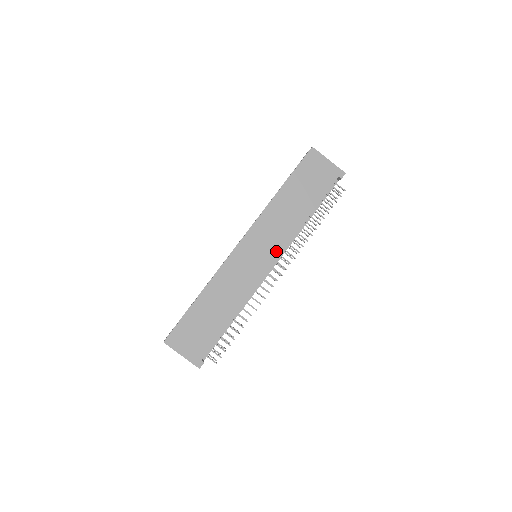
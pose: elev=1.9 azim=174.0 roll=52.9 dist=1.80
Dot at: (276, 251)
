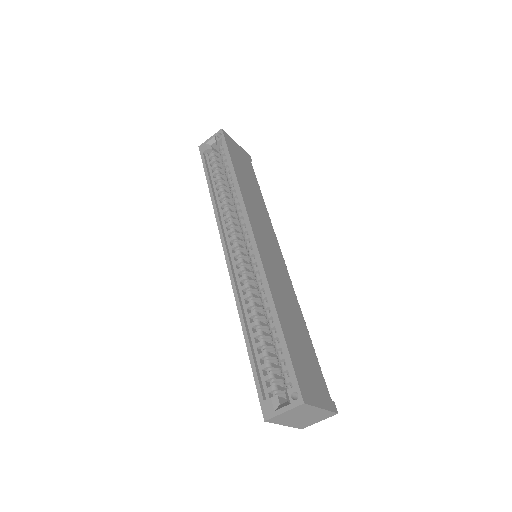
Dot at: (274, 239)
